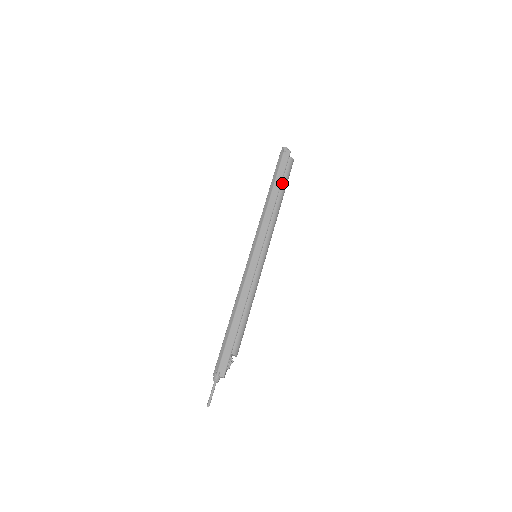
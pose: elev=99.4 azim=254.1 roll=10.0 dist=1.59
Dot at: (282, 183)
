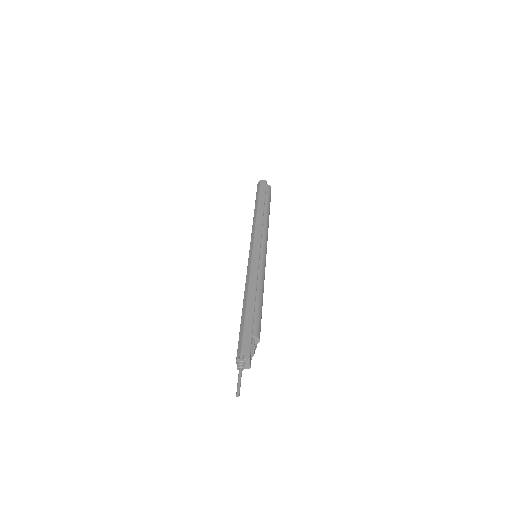
Dot at: (265, 201)
